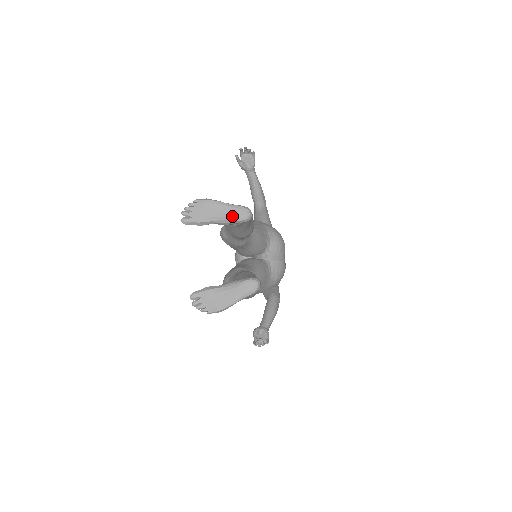
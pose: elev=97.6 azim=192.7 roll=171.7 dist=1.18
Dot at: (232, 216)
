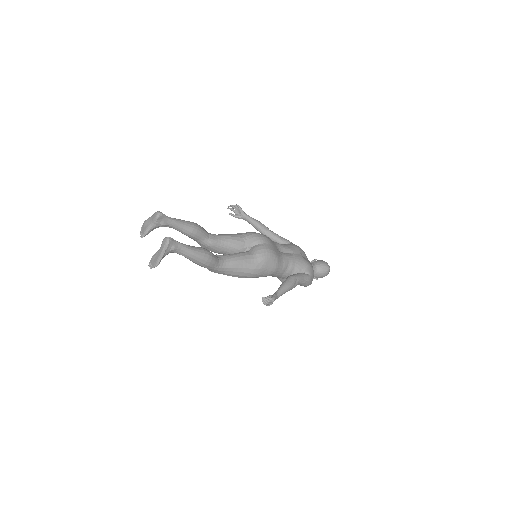
Dot at: (153, 219)
